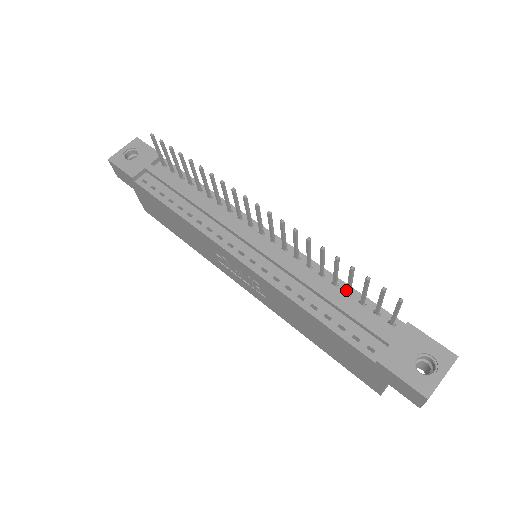
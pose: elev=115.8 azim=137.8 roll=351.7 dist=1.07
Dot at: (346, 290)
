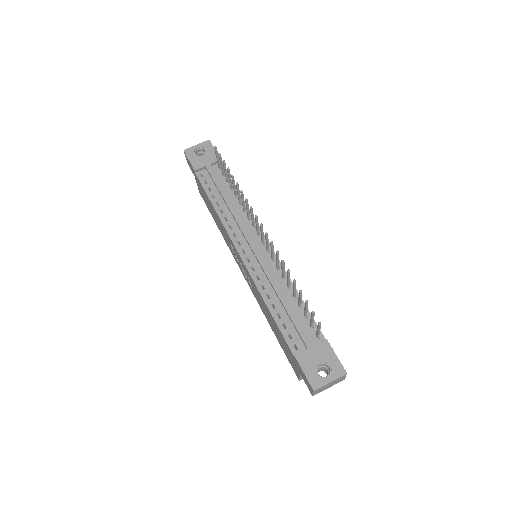
Dot at: (298, 303)
